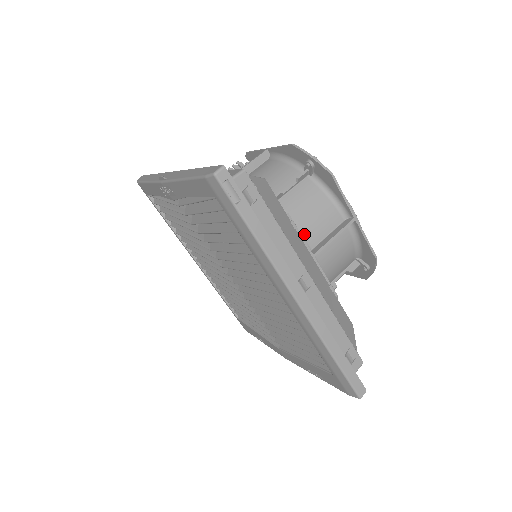
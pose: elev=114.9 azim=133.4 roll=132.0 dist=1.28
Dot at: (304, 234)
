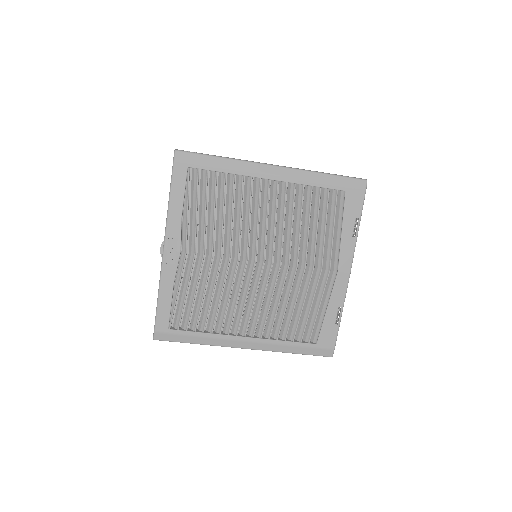
Dot at: occluded
